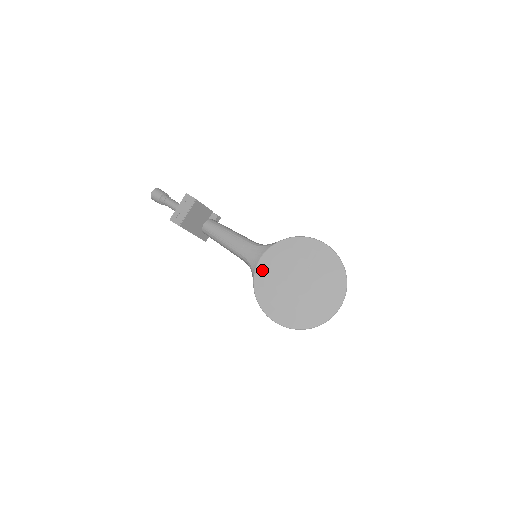
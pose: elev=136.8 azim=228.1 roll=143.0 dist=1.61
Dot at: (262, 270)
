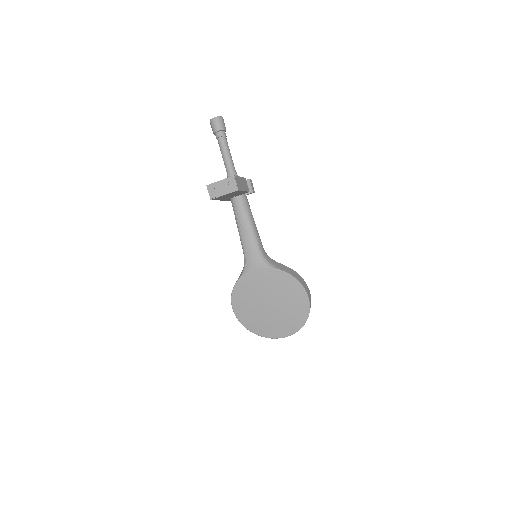
Dot at: (250, 278)
